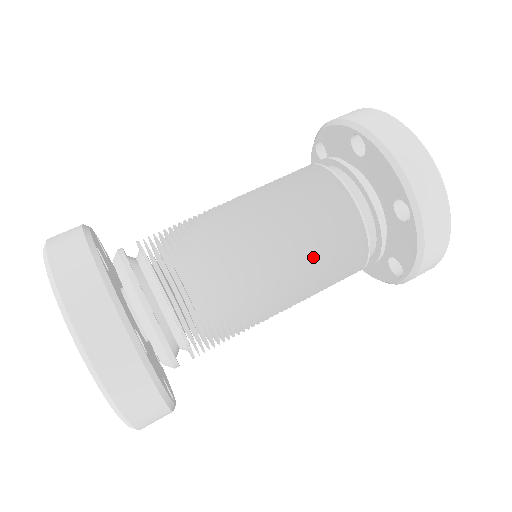
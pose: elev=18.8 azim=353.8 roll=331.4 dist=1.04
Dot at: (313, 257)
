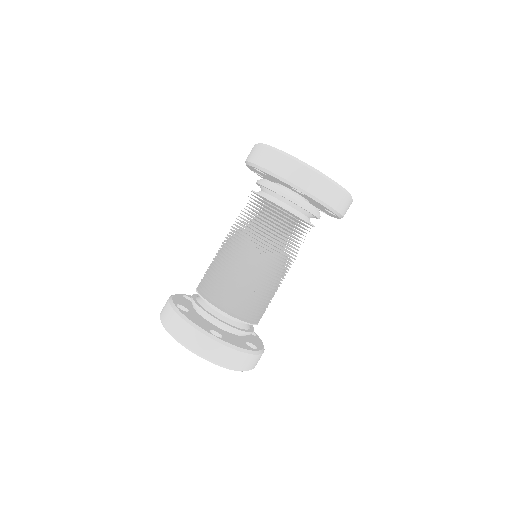
Dot at: occluded
